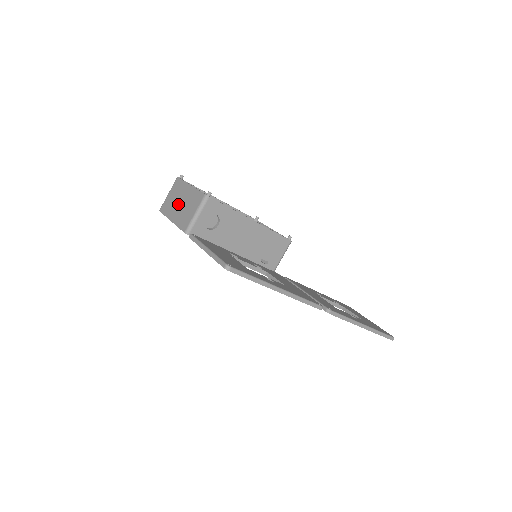
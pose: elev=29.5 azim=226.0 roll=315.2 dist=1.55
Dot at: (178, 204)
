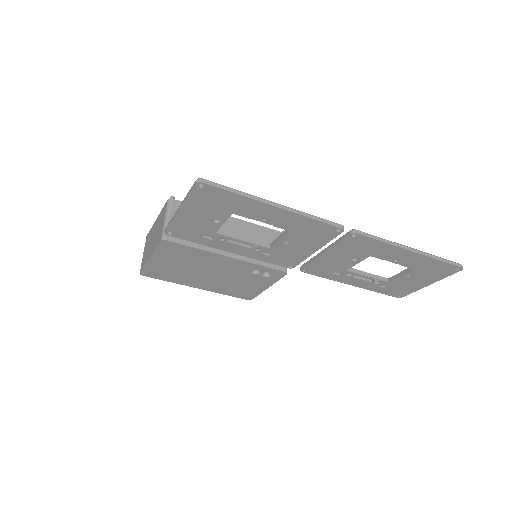
Dot at: (151, 242)
